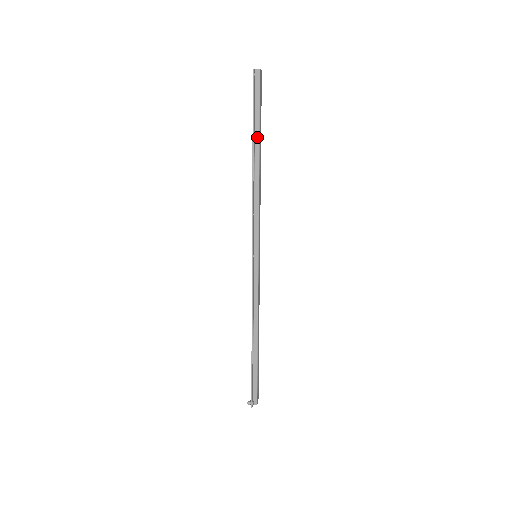
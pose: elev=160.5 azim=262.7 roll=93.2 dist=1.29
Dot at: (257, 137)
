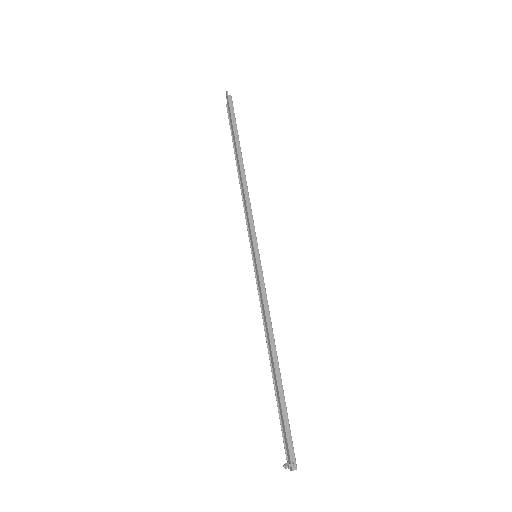
Dot at: (237, 144)
